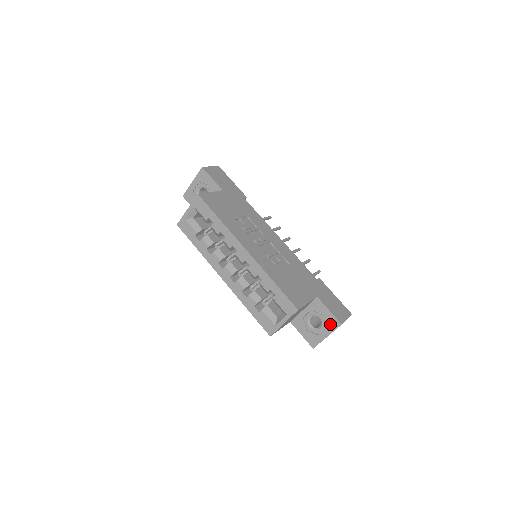
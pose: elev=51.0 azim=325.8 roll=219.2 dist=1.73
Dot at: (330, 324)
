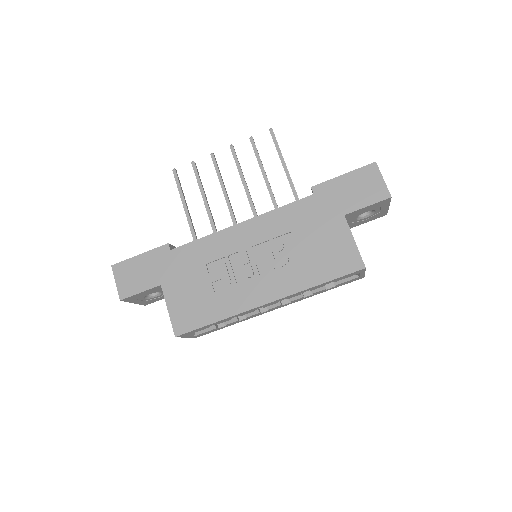
Dot at: (381, 205)
